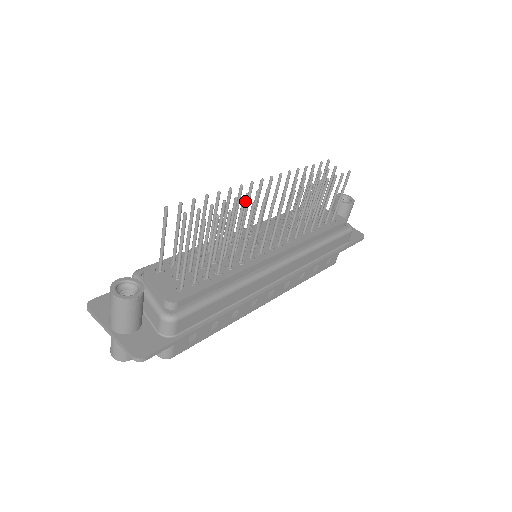
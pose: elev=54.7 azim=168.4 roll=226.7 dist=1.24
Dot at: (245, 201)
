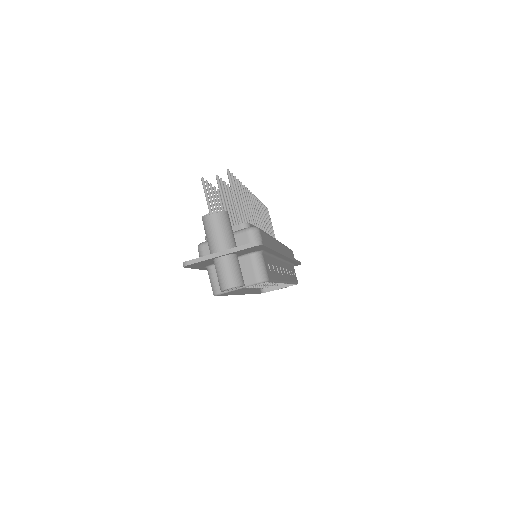
Dot at: occluded
